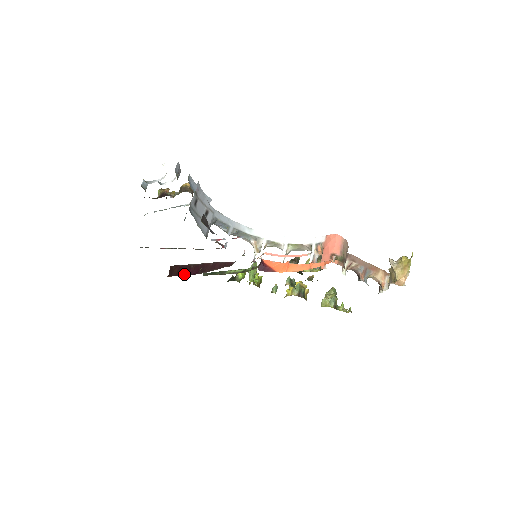
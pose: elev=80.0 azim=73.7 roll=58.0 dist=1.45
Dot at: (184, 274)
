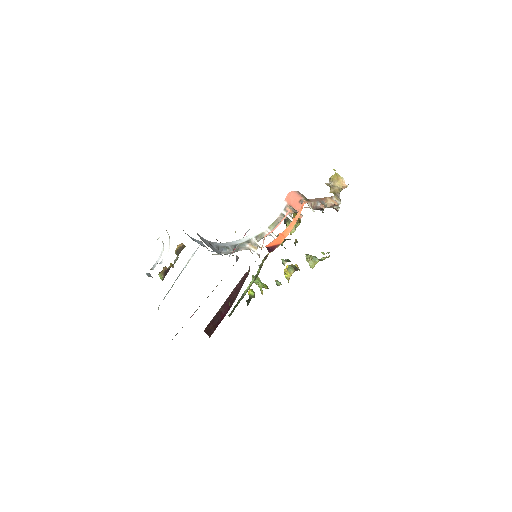
Dot at: (220, 321)
